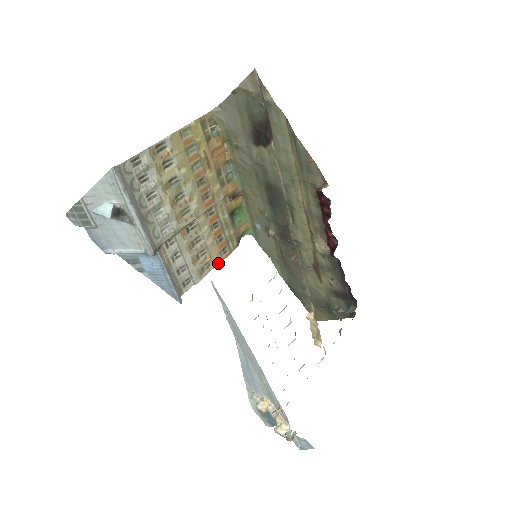
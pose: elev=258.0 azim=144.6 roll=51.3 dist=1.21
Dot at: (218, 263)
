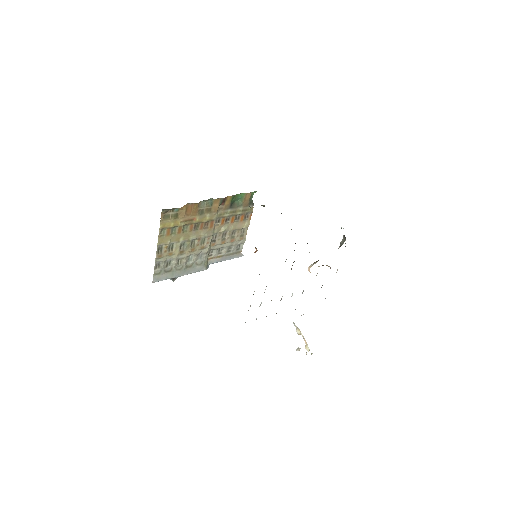
Dot at: (248, 224)
